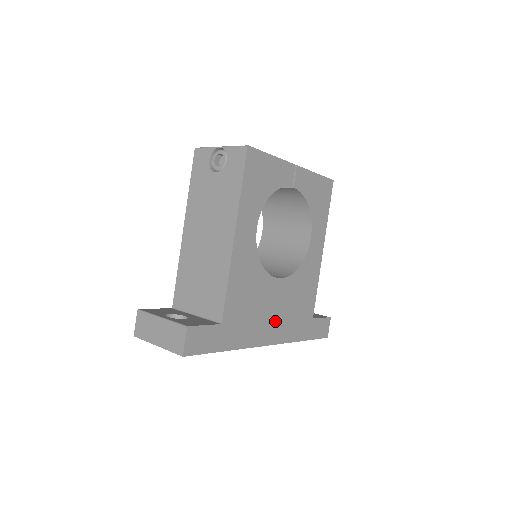
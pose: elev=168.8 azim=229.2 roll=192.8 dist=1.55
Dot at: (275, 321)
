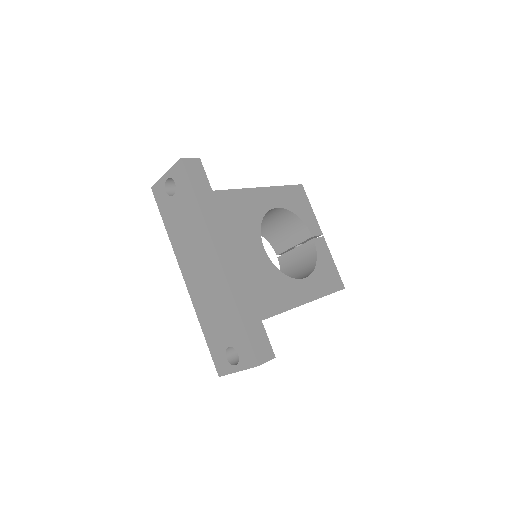
Dot at: (237, 258)
